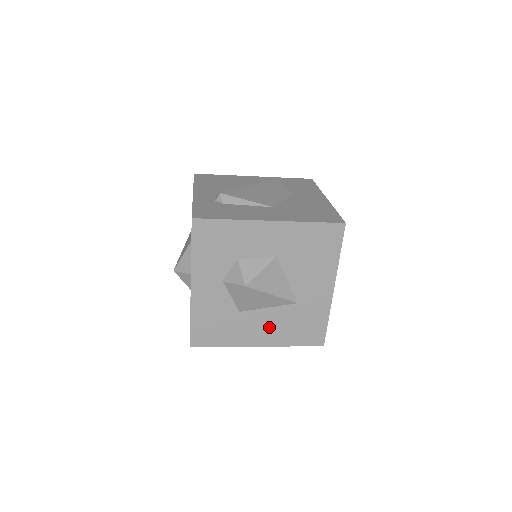
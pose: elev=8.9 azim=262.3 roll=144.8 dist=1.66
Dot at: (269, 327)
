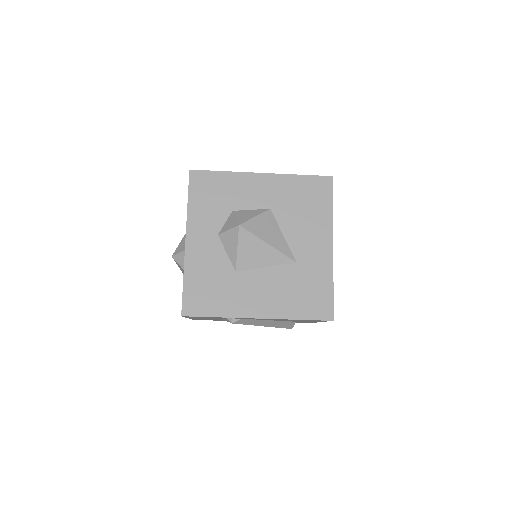
Dot at: (269, 292)
